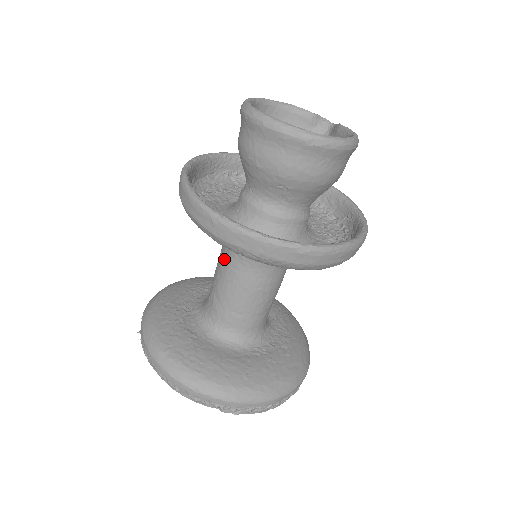
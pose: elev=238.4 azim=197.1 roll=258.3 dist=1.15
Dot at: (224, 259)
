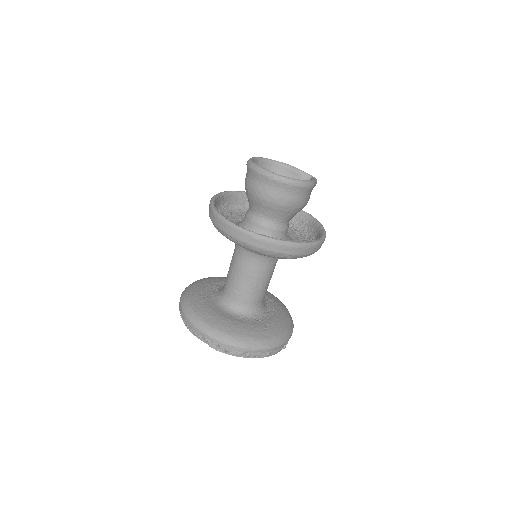
Dot at: (234, 252)
